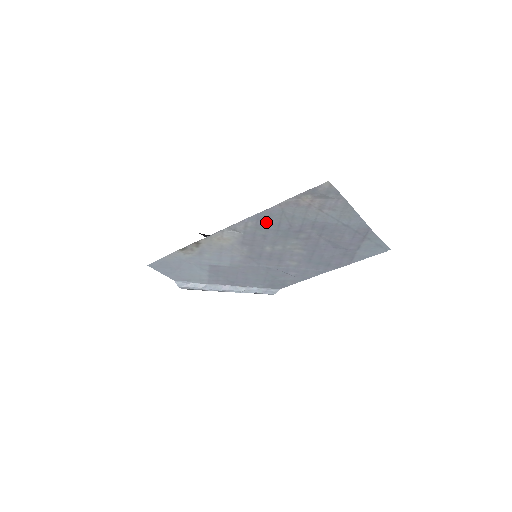
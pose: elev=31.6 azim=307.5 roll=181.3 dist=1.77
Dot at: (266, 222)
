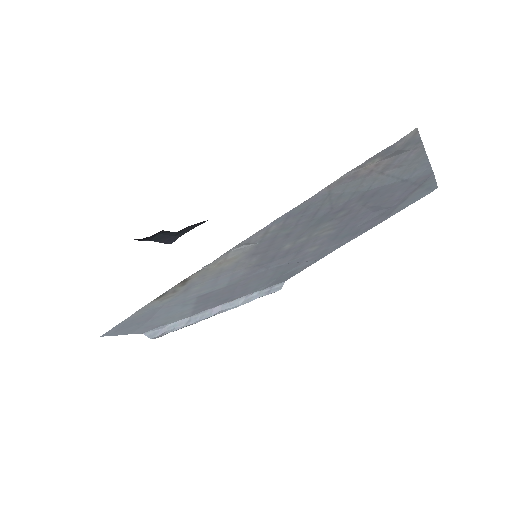
Dot at: (298, 217)
